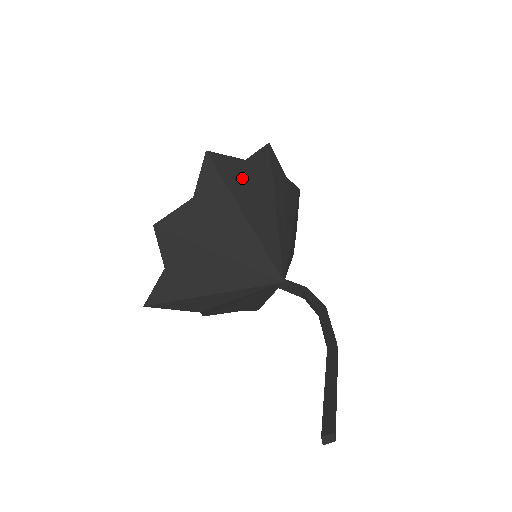
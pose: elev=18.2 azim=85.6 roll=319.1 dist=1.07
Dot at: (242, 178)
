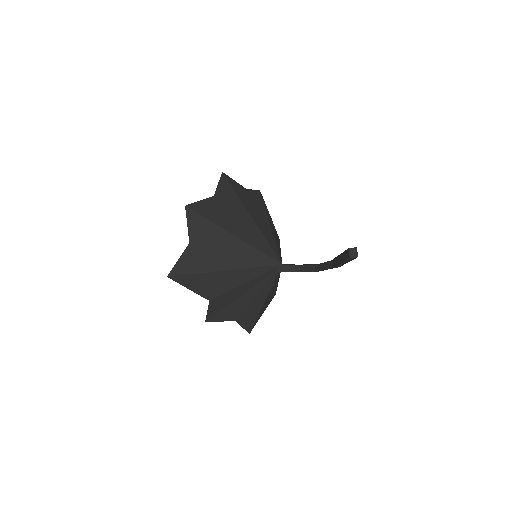
Dot at: (246, 196)
